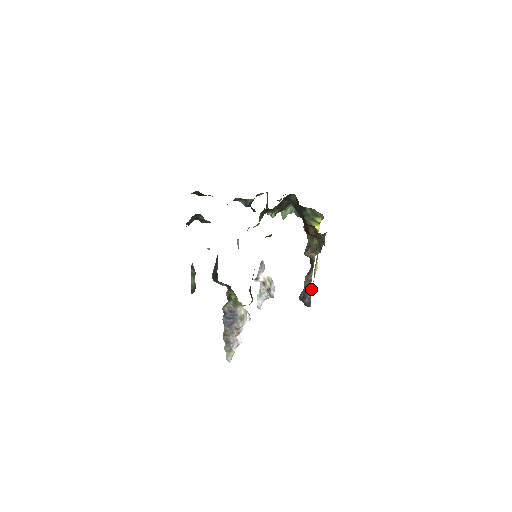
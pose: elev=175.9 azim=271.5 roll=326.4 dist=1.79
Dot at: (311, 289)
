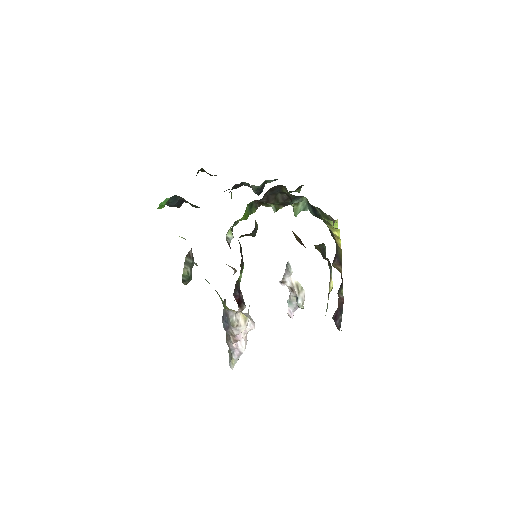
Dot at: (326, 311)
